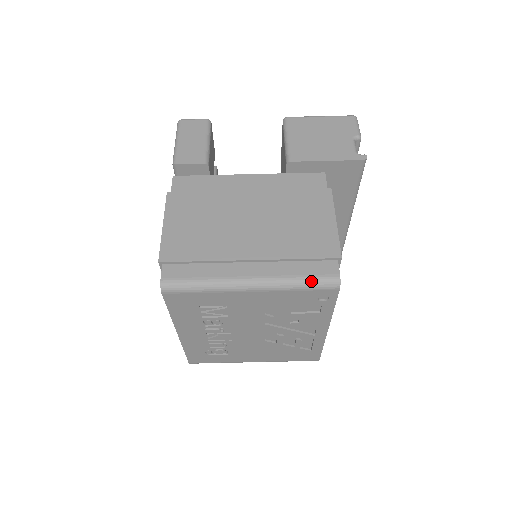
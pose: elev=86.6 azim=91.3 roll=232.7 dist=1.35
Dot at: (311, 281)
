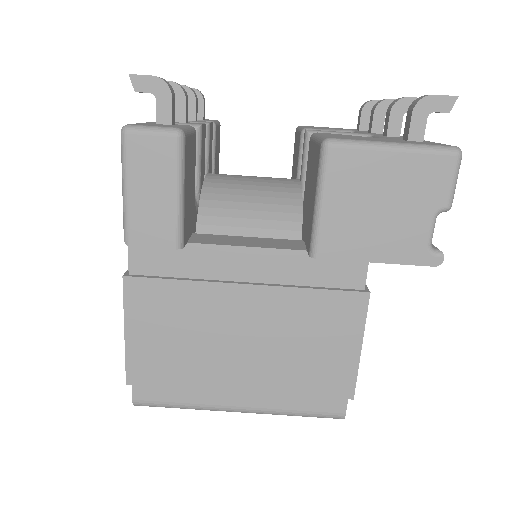
Dot at: (310, 416)
